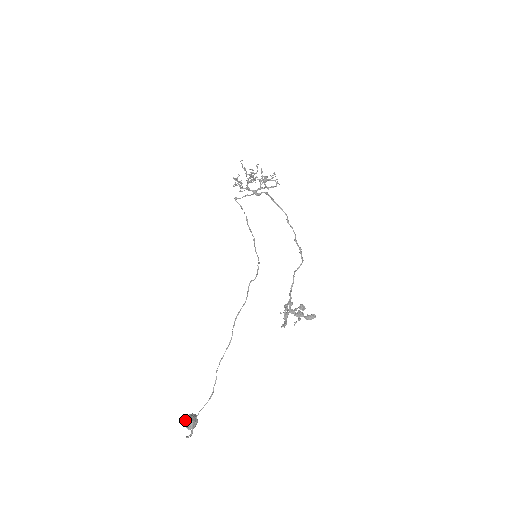
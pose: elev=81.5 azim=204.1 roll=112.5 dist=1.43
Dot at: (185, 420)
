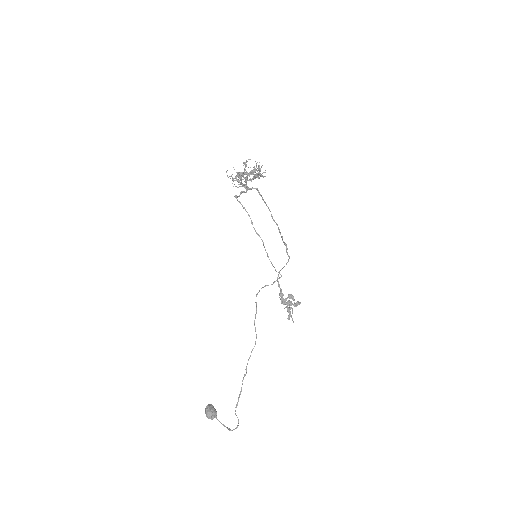
Dot at: (209, 414)
